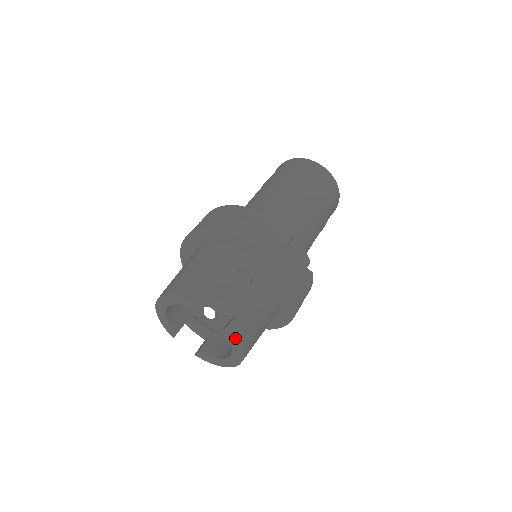
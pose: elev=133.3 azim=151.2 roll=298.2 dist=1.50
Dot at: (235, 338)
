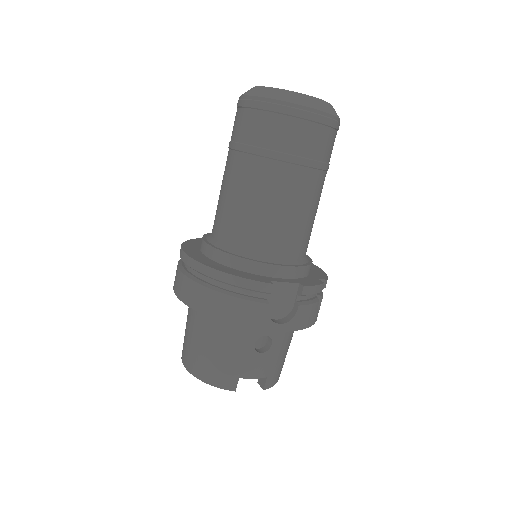
Dot at: (271, 385)
